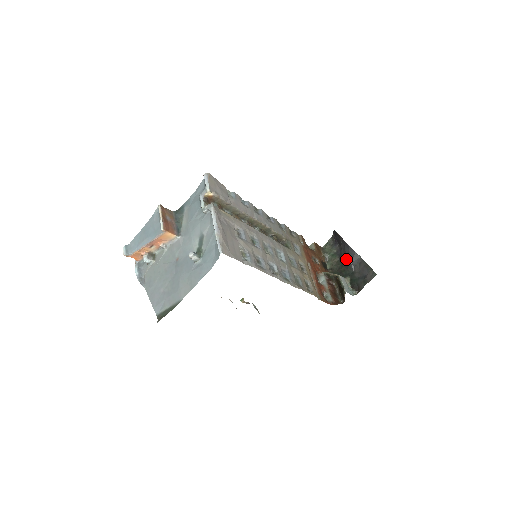
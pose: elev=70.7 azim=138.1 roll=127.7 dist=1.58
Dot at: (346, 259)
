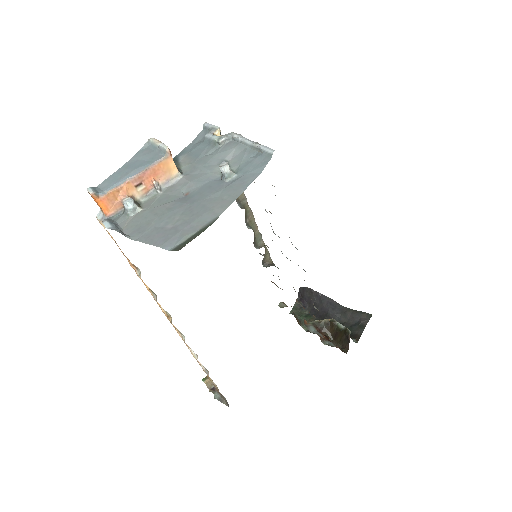
Dot at: (327, 312)
